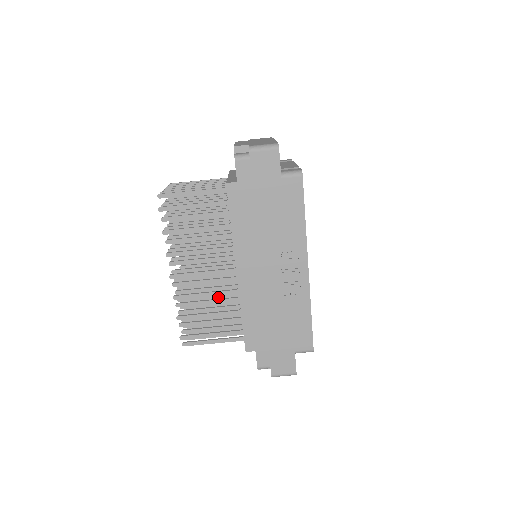
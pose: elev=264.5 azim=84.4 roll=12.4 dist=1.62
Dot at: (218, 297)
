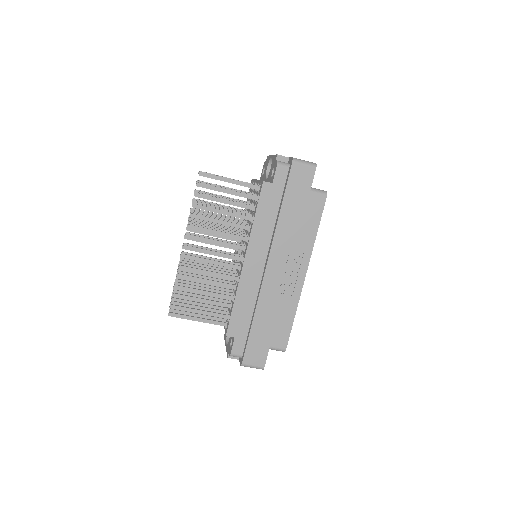
Dot at: occluded
